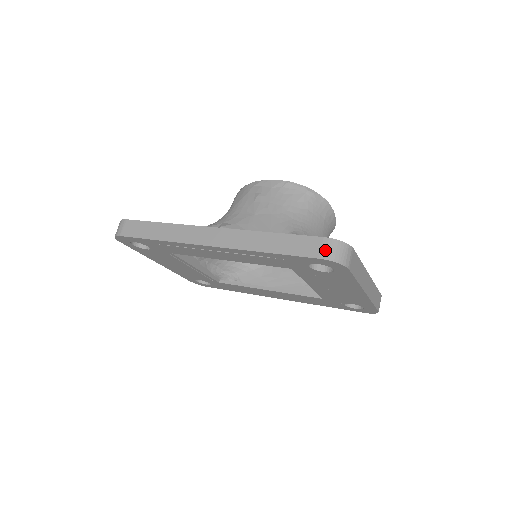
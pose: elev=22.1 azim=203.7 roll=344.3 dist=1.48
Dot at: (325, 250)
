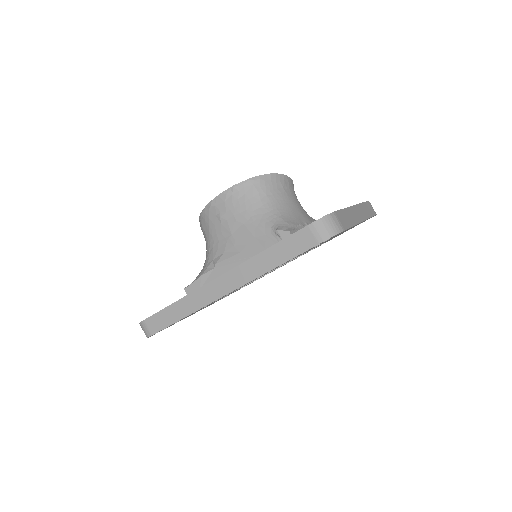
Dot at: (317, 235)
